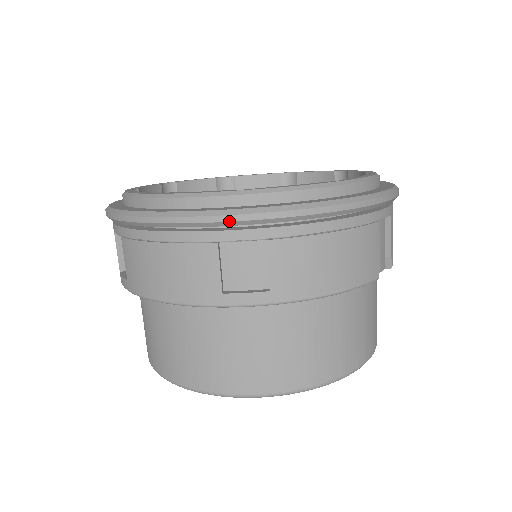
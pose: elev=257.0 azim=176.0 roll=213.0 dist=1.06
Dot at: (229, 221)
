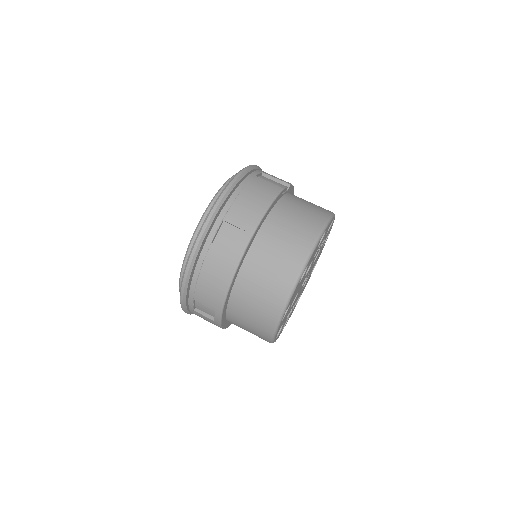
Dot at: (204, 231)
